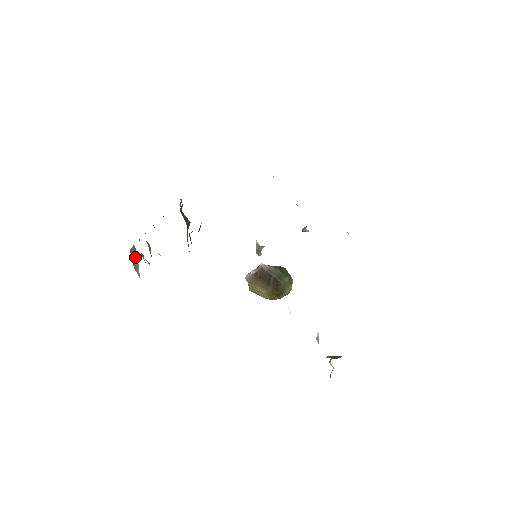
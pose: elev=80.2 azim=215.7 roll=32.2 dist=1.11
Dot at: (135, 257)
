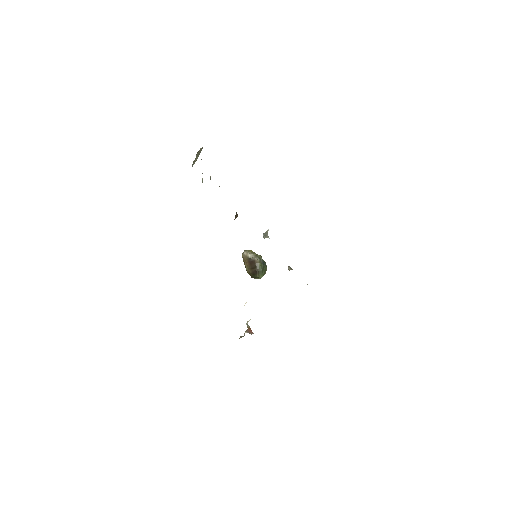
Dot at: (199, 154)
